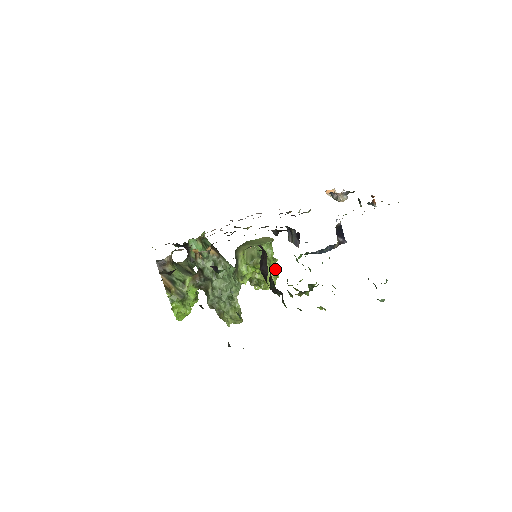
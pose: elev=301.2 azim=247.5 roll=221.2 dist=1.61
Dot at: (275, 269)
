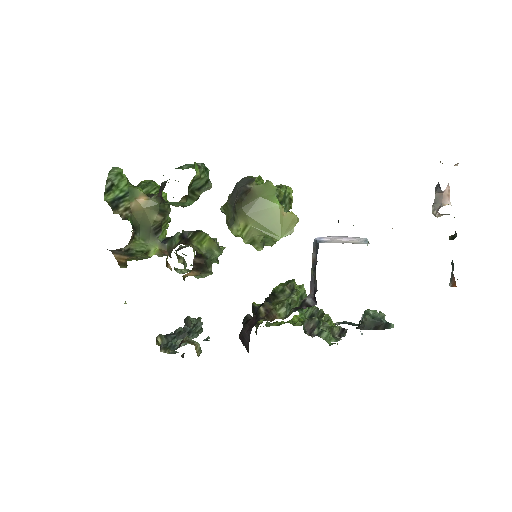
Dot at: occluded
